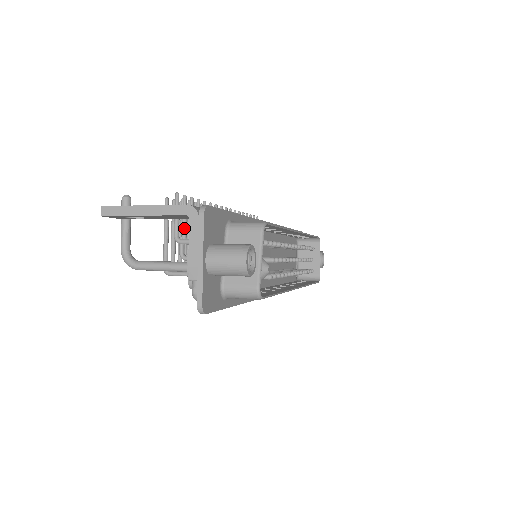
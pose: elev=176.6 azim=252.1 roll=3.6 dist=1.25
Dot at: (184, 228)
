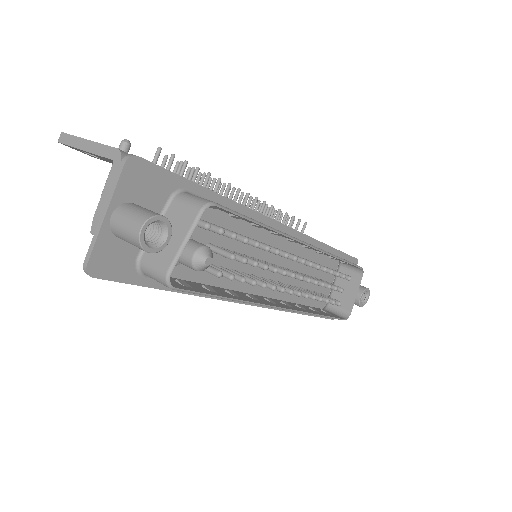
Dot at: occluded
